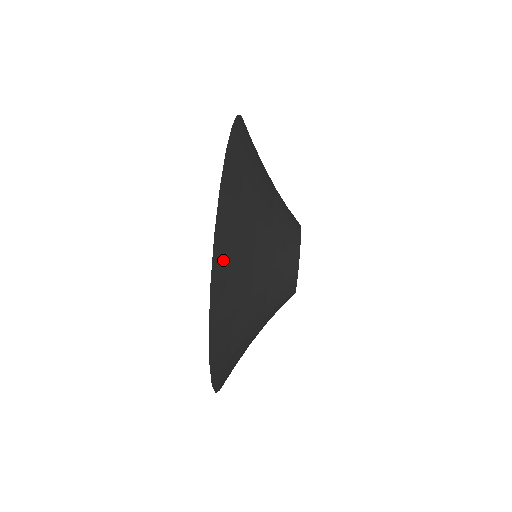
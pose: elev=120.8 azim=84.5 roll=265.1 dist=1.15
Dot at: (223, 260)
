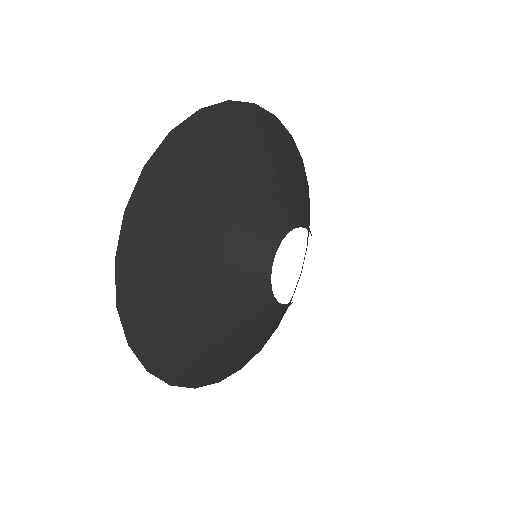
Dot at: (171, 162)
